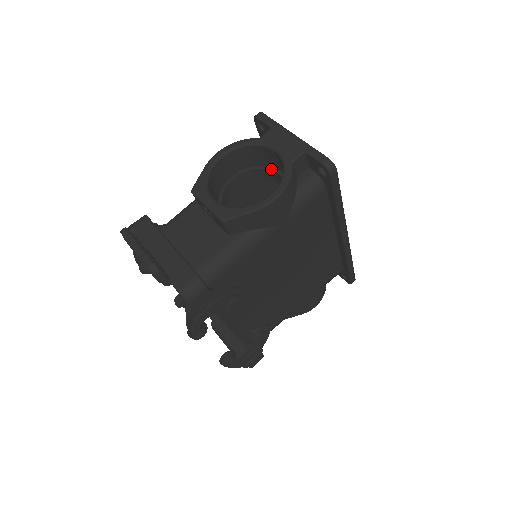
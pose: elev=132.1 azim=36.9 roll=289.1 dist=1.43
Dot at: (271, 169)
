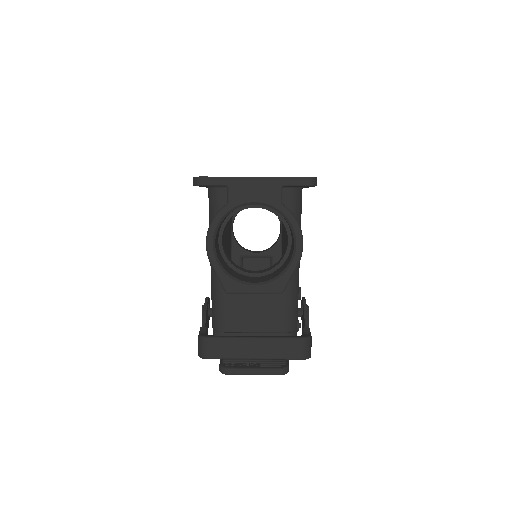
Dot at: (244, 208)
